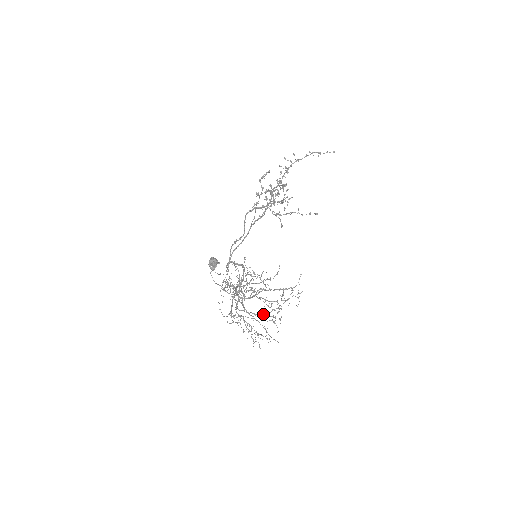
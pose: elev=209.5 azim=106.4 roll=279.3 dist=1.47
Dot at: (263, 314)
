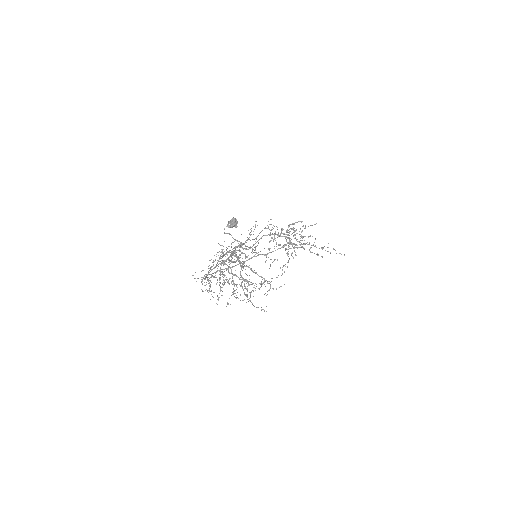
Dot at: occluded
